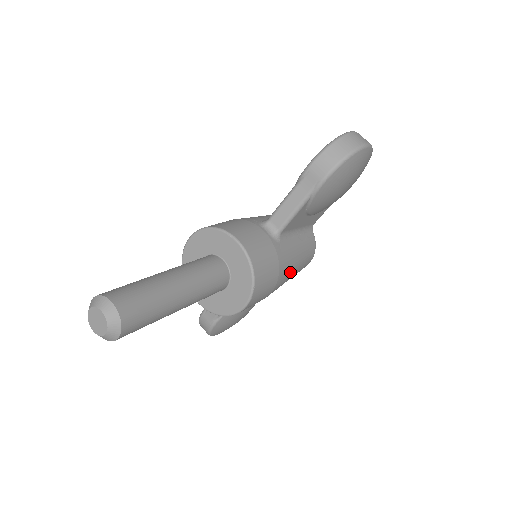
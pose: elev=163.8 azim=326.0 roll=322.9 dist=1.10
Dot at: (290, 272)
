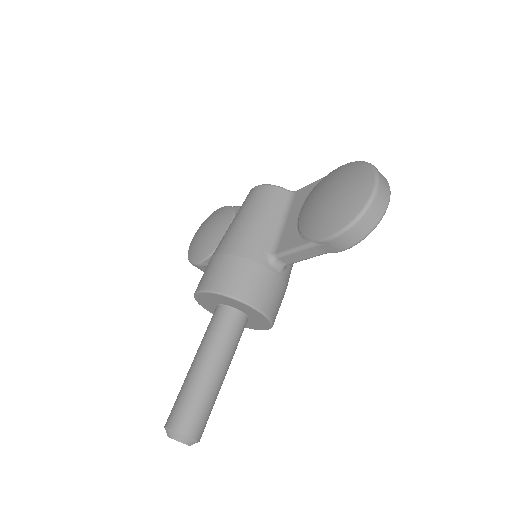
Dot at: occluded
